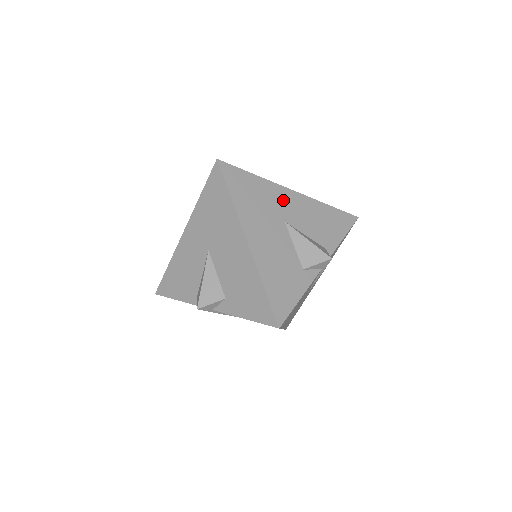
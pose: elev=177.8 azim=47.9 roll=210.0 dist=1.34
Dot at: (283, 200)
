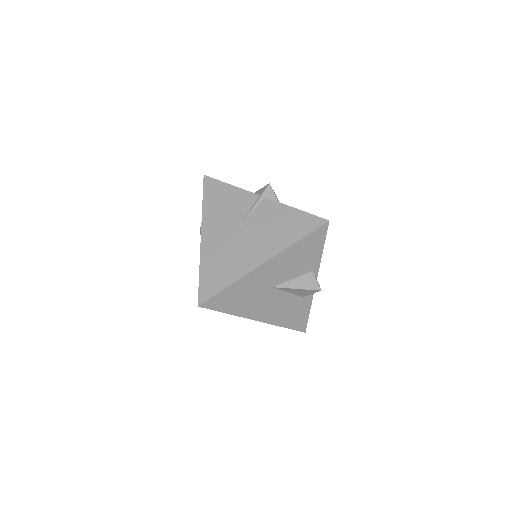
Dot at: (262, 277)
